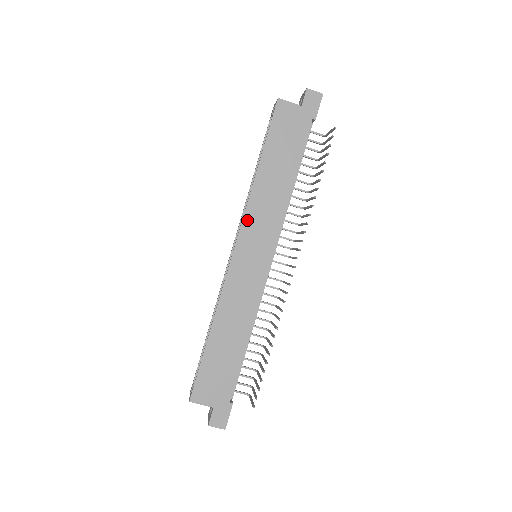
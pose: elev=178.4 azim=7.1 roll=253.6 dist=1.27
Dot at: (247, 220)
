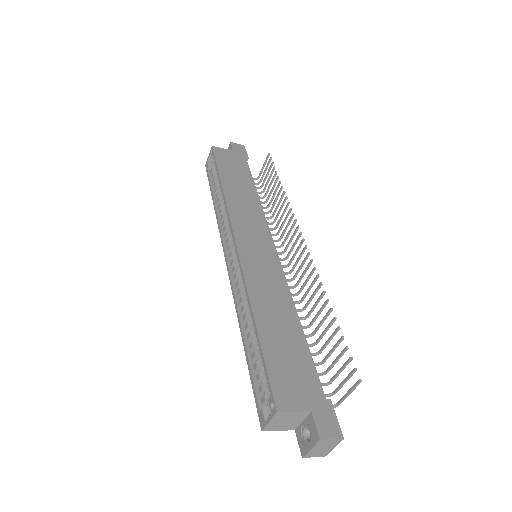
Dot at: (234, 219)
